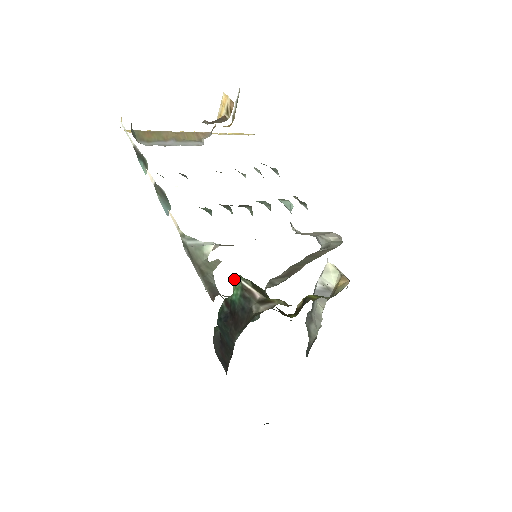
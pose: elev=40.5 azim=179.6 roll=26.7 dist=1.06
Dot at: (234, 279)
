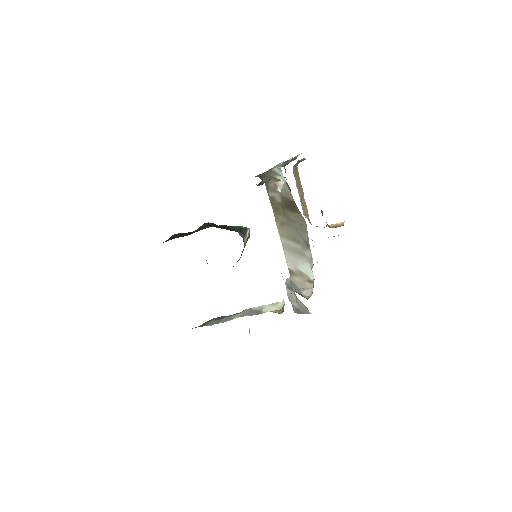
Dot at: occluded
